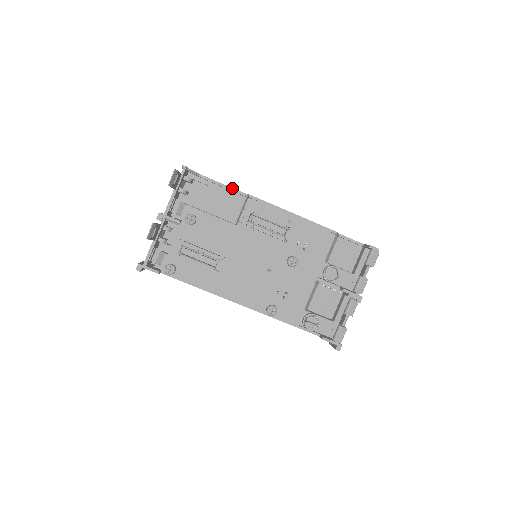
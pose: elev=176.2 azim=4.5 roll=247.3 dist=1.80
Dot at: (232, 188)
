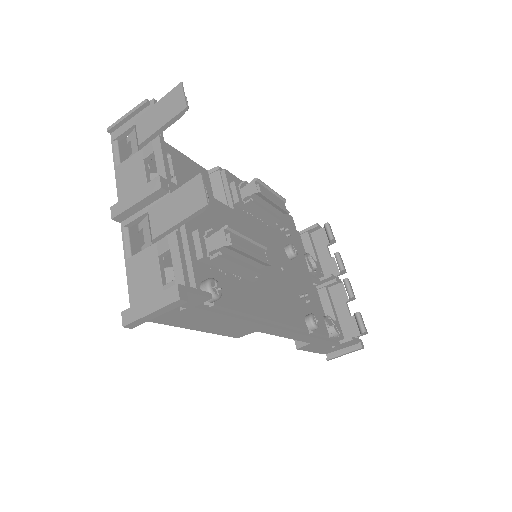
Dot at: occluded
